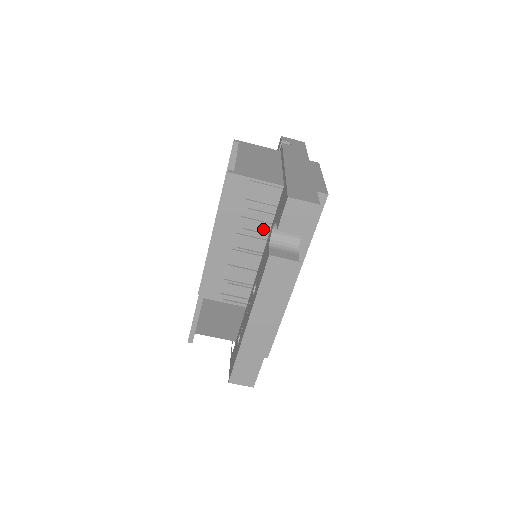
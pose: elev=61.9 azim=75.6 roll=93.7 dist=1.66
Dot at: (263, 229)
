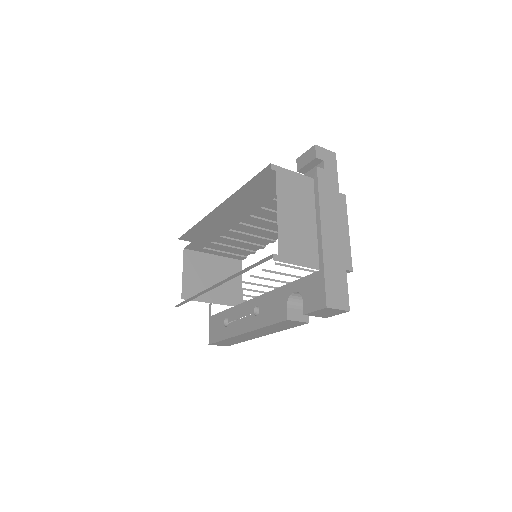
Dot at: (266, 223)
